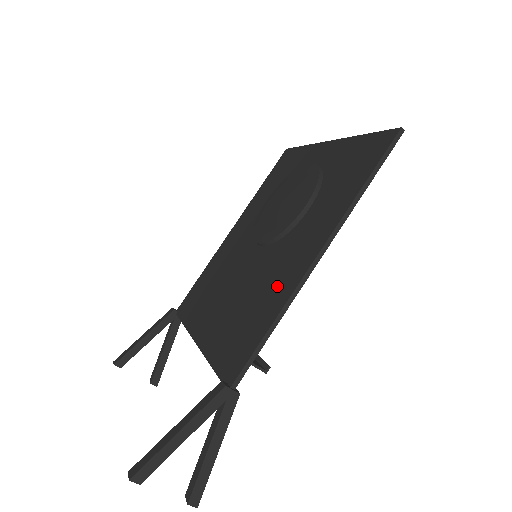
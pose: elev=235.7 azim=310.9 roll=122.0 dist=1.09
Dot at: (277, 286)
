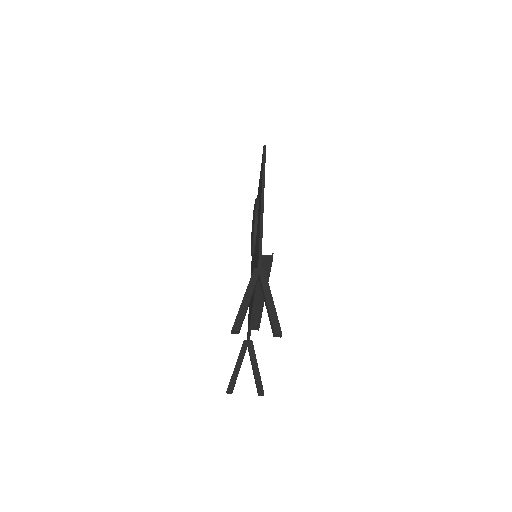
Dot at: (258, 232)
